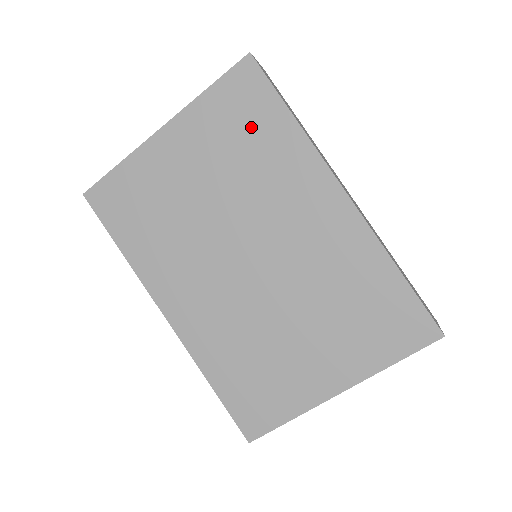
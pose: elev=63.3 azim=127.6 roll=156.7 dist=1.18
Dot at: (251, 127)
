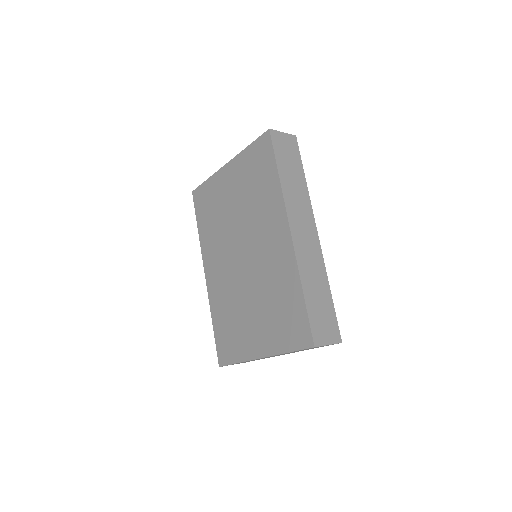
Dot at: (260, 175)
